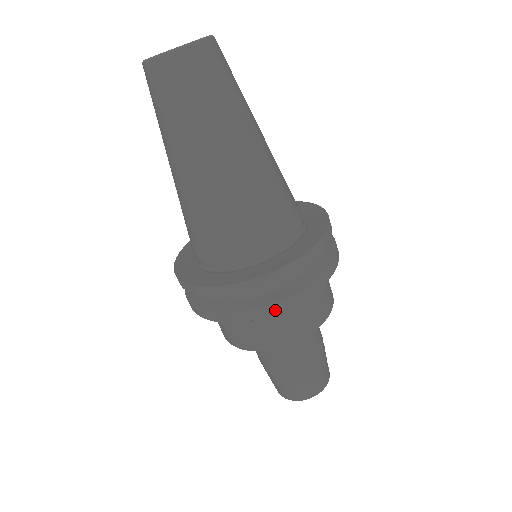
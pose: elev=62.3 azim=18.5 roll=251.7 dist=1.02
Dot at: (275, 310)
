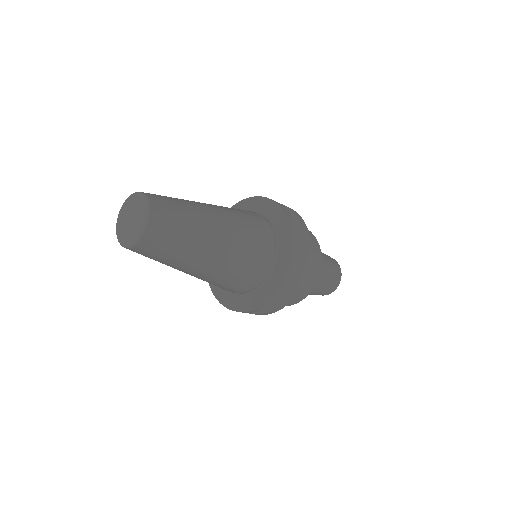
Dot at: (305, 276)
